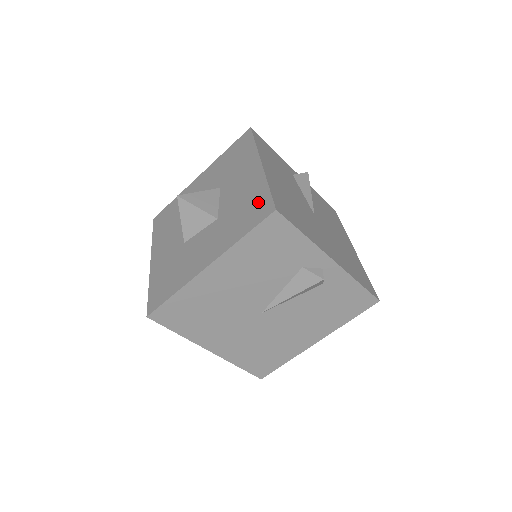
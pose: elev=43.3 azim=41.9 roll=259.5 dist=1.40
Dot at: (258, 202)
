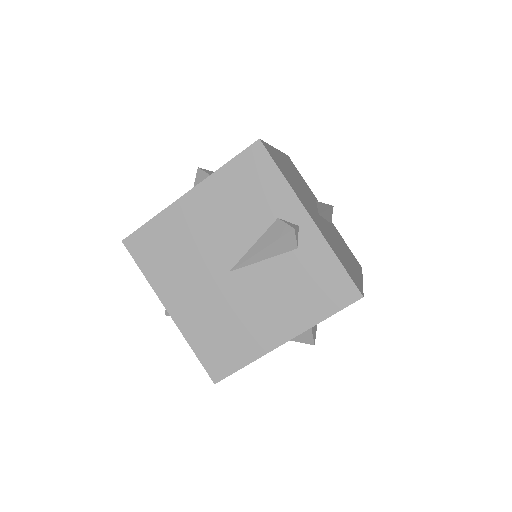
Dot at: occluded
